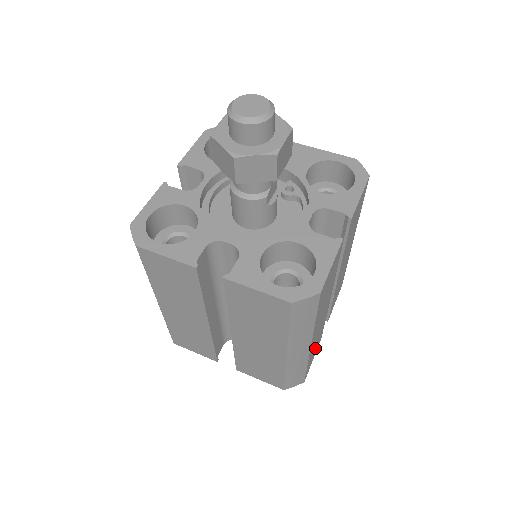
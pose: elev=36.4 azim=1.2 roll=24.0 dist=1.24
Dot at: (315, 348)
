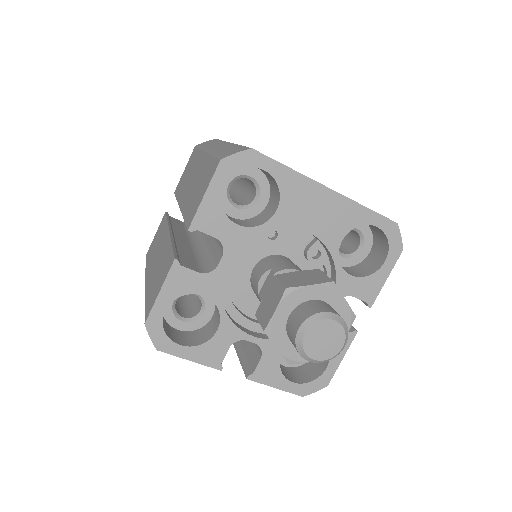
Dot at: occluded
